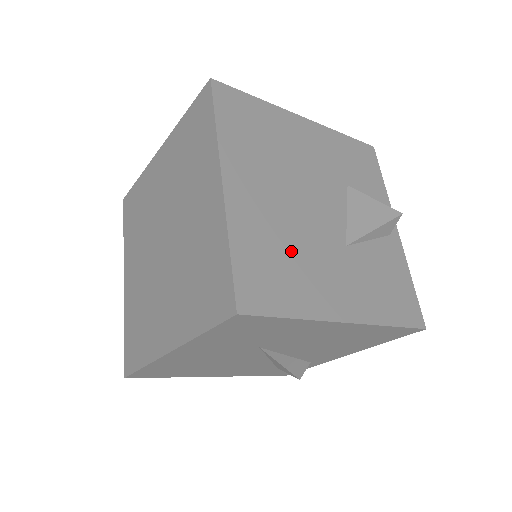
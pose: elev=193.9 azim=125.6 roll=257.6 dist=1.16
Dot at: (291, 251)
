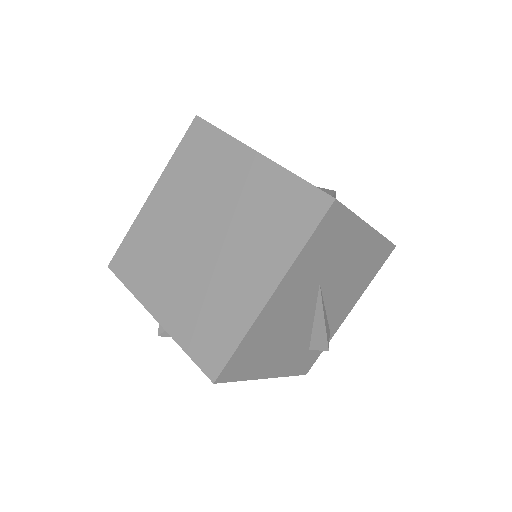
Dot at: occluded
